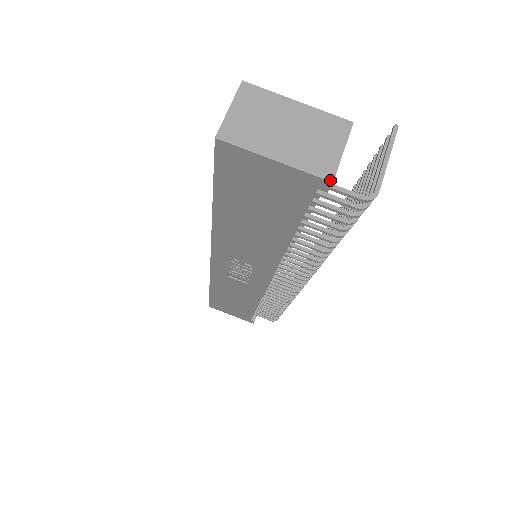
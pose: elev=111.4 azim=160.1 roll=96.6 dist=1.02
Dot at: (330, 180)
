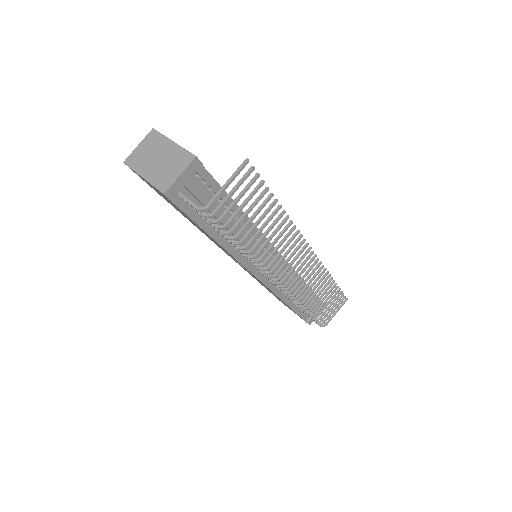
Dot at: (163, 193)
